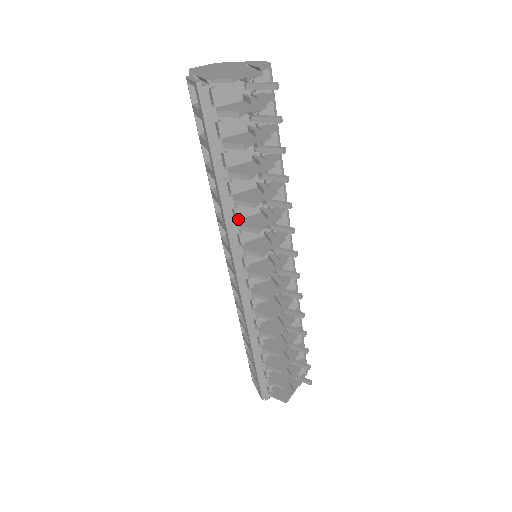
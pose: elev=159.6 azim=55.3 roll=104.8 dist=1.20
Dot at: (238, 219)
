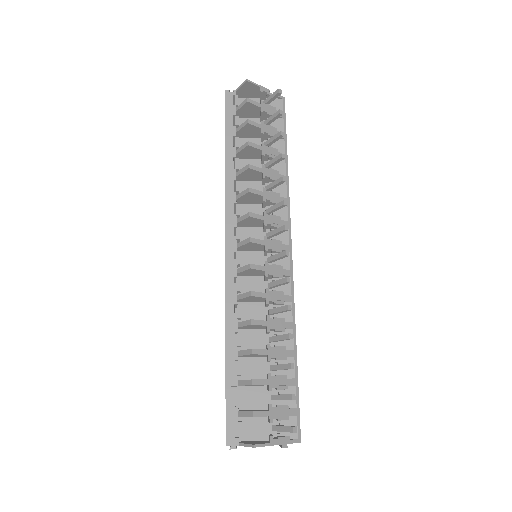
Dot at: (238, 190)
